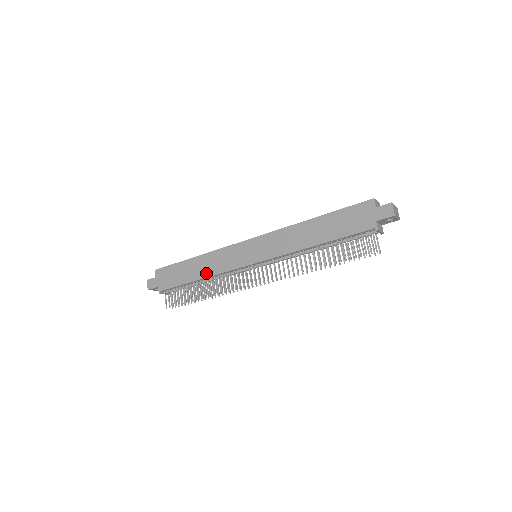
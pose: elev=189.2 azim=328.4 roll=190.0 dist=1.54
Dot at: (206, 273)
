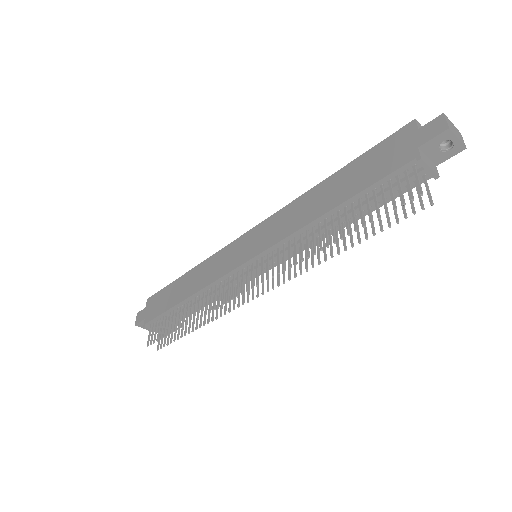
Dot at: (194, 289)
